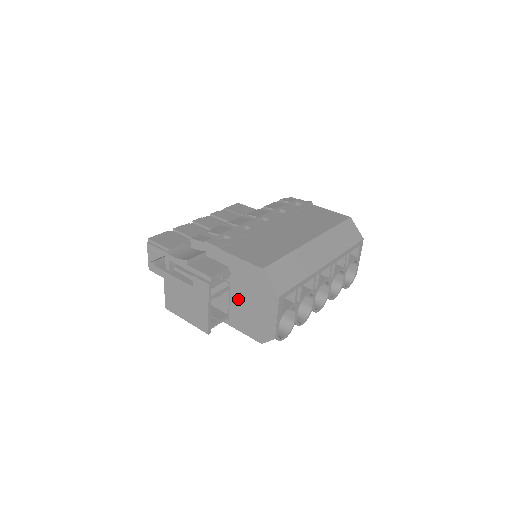
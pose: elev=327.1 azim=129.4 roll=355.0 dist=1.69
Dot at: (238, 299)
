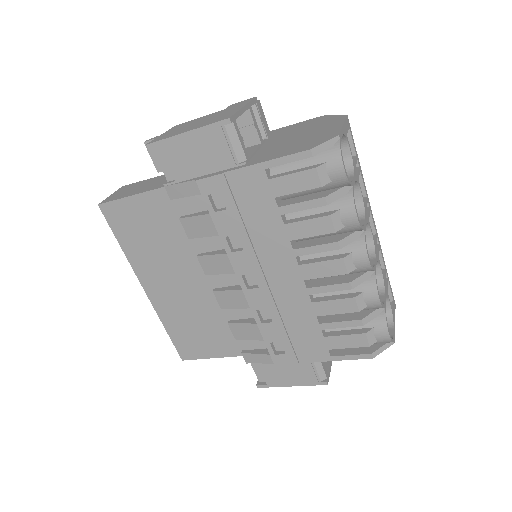
Dot at: (275, 144)
